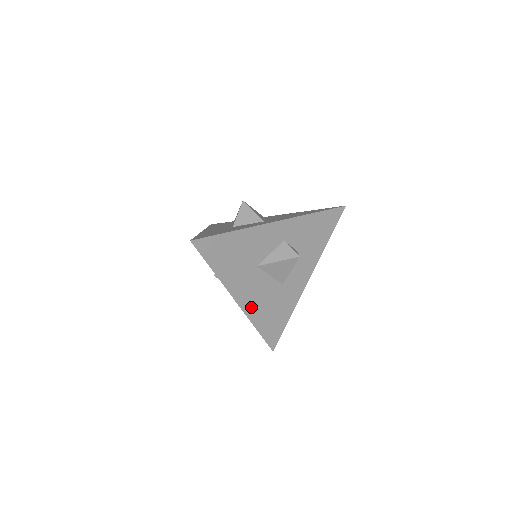
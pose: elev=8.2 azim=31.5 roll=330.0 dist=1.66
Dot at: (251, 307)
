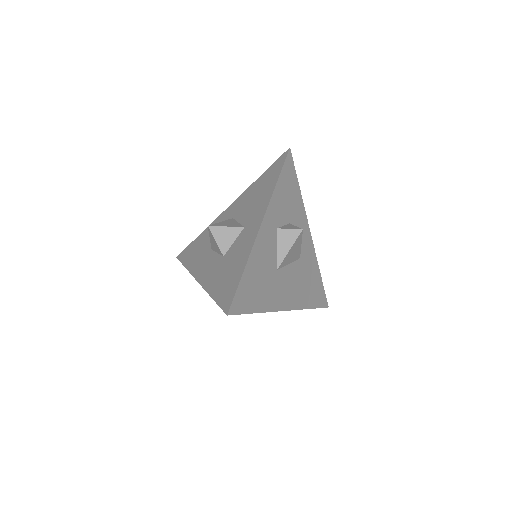
Dot at: (296, 300)
